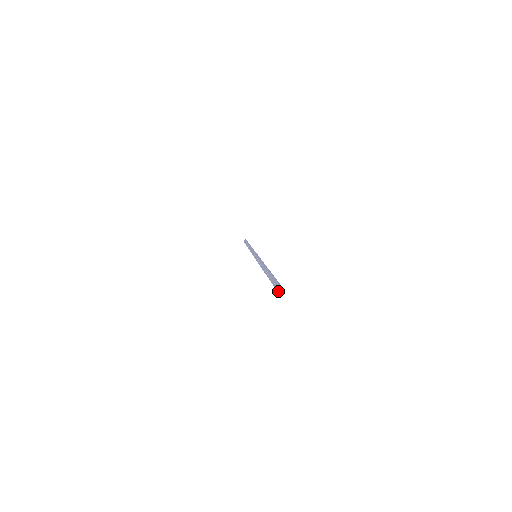
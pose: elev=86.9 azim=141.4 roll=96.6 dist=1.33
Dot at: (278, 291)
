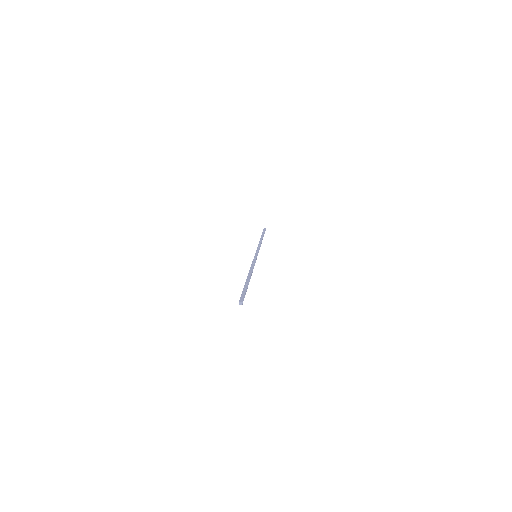
Dot at: (239, 303)
